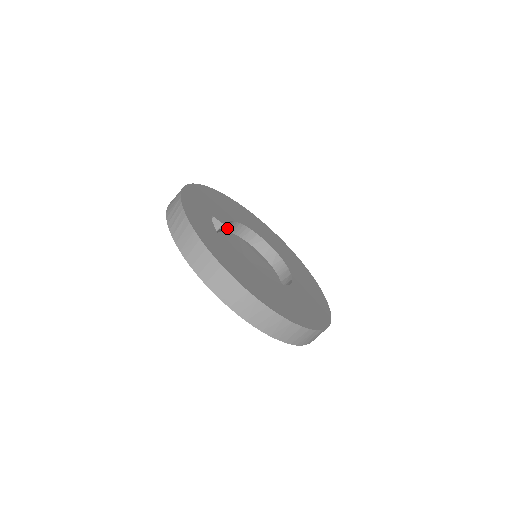
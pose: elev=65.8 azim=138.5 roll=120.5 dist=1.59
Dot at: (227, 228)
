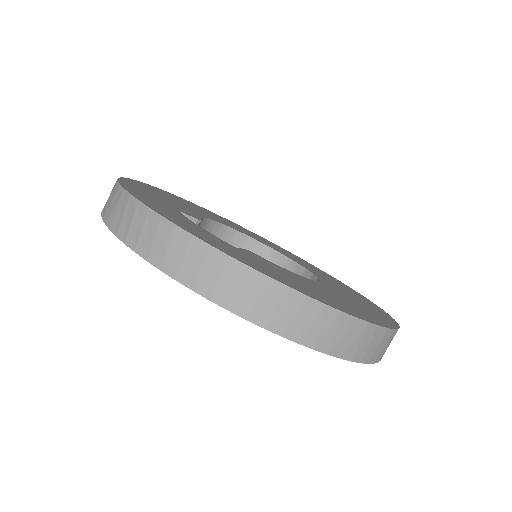
Dot at: occluded
